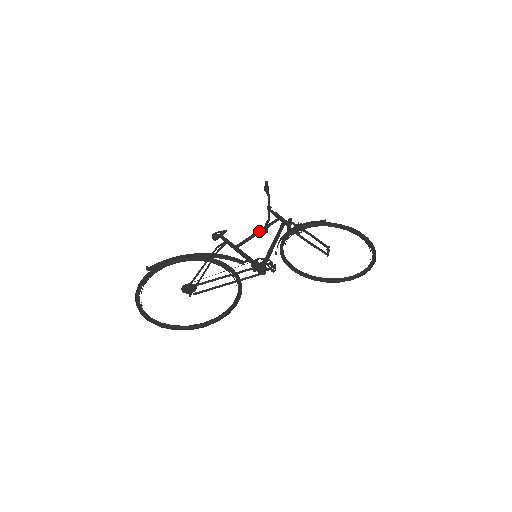
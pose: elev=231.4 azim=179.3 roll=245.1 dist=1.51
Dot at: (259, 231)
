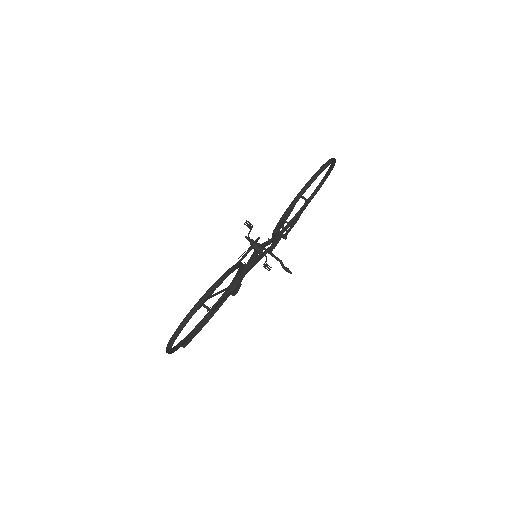
Dot at: occluded
